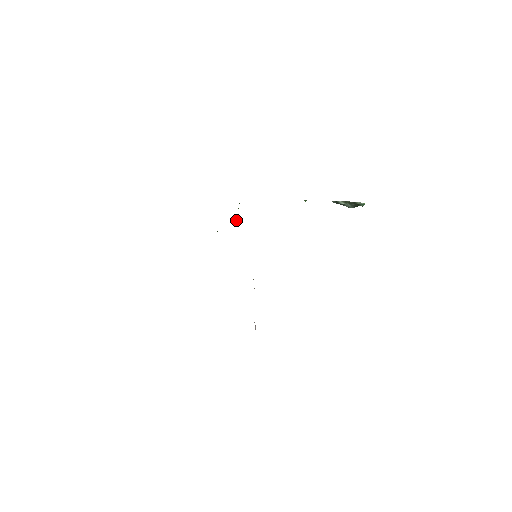
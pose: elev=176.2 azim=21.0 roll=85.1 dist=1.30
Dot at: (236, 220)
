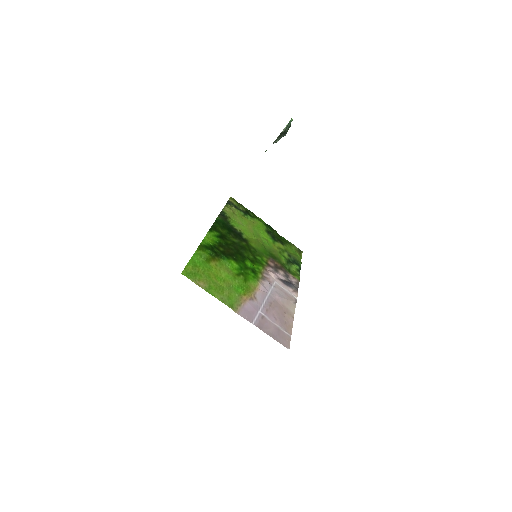
Dot at: (241, 224)
